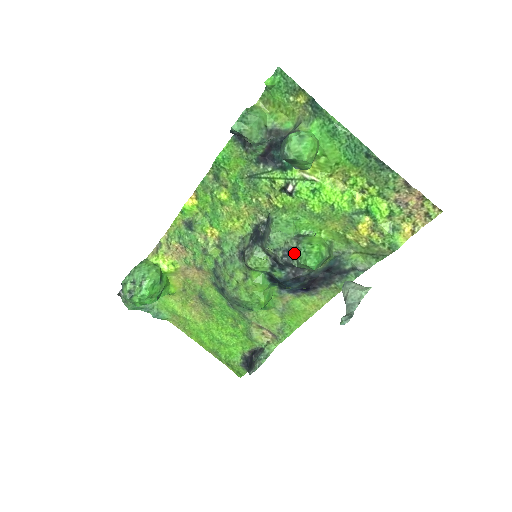
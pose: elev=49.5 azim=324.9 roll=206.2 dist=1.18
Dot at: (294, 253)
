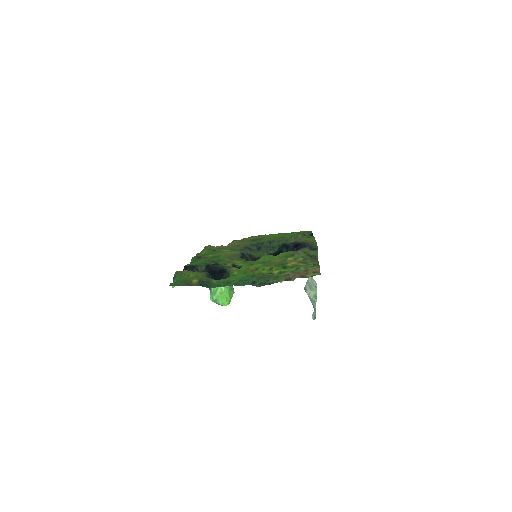
Dot at: occluded
